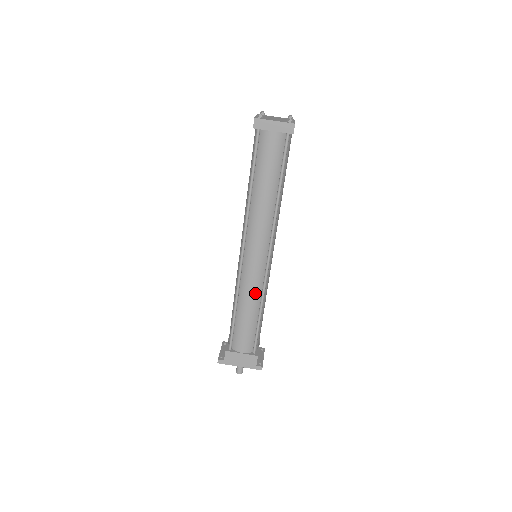
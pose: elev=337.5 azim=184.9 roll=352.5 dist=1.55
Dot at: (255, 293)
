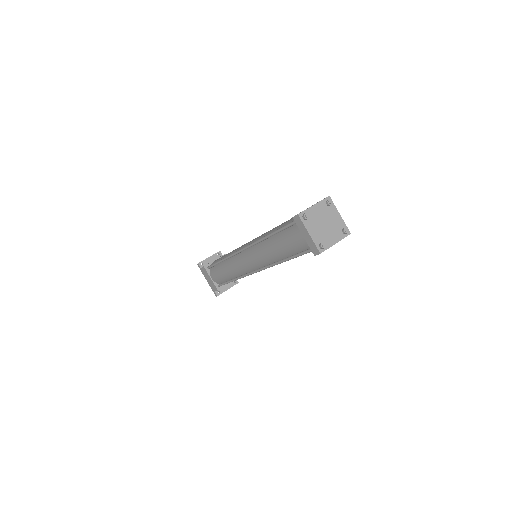
Dot at: (235, 272)
